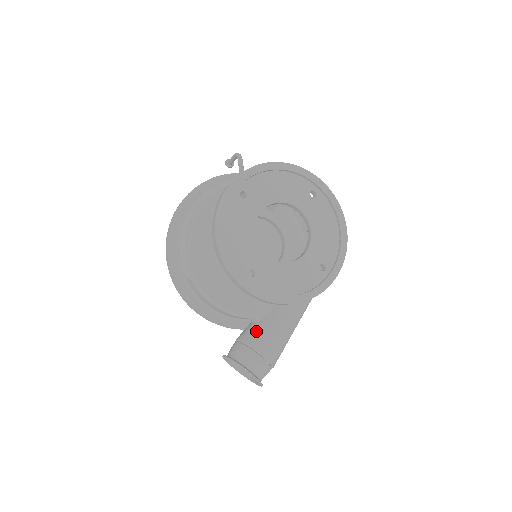
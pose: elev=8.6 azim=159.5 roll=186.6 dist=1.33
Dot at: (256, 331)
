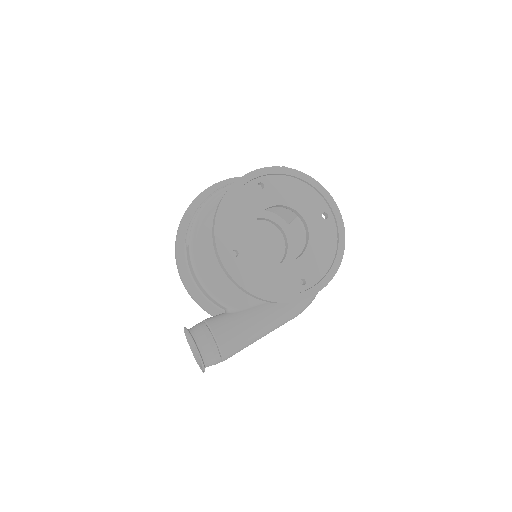
Dot at: (223, 319)
